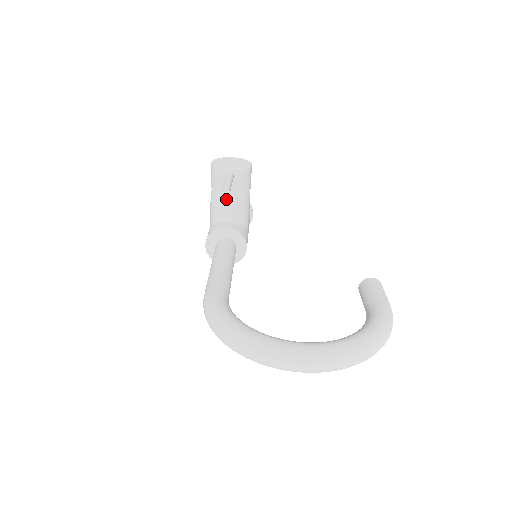
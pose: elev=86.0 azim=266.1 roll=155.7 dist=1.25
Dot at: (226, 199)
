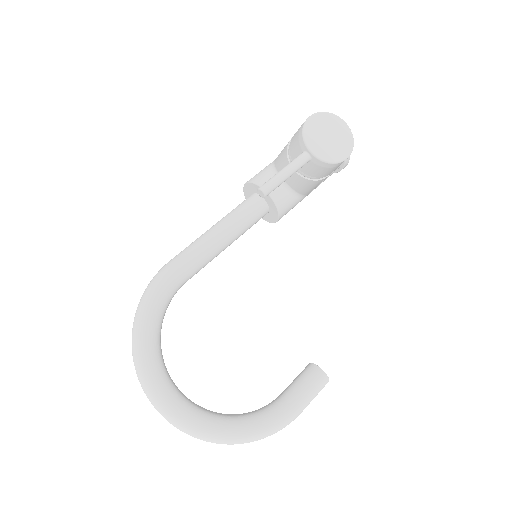
Dot at: occluded
